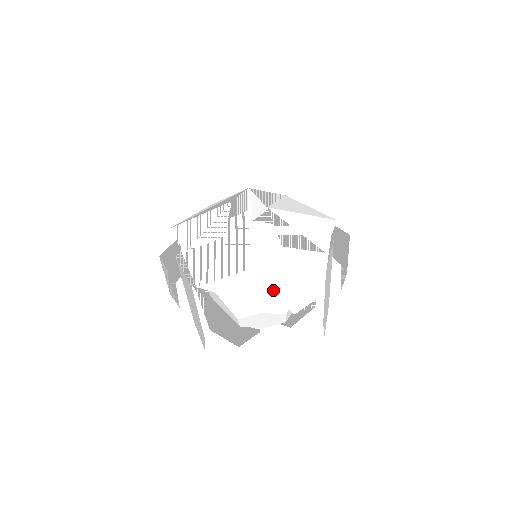
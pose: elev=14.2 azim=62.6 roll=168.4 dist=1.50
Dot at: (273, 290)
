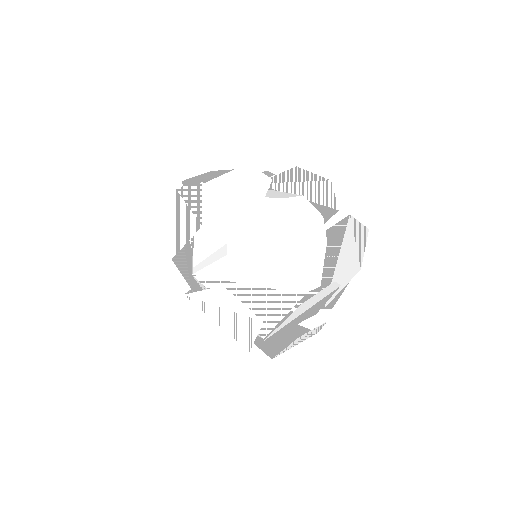
Dot at: (302, 173)
